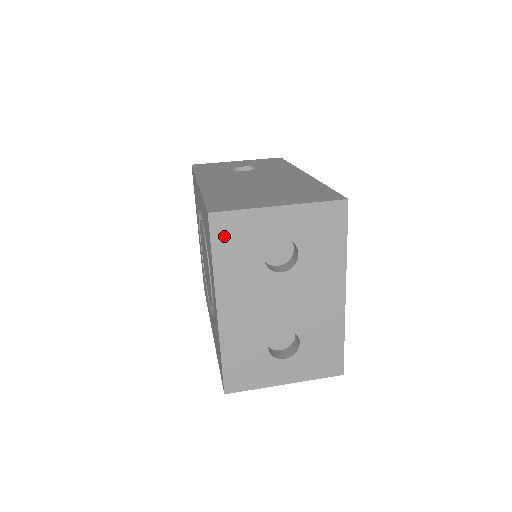
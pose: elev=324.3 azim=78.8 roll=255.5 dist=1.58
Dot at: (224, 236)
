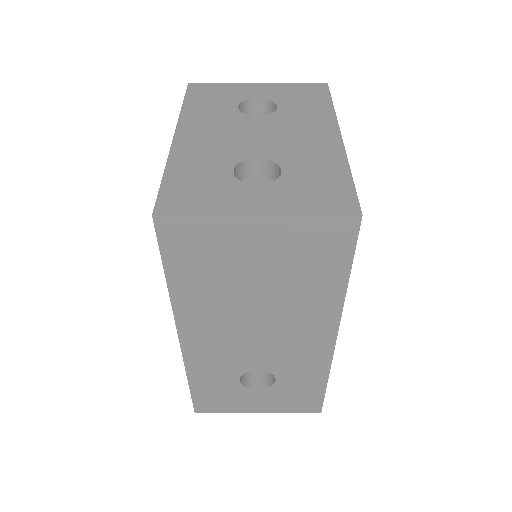
Dot at: (199, 94)
